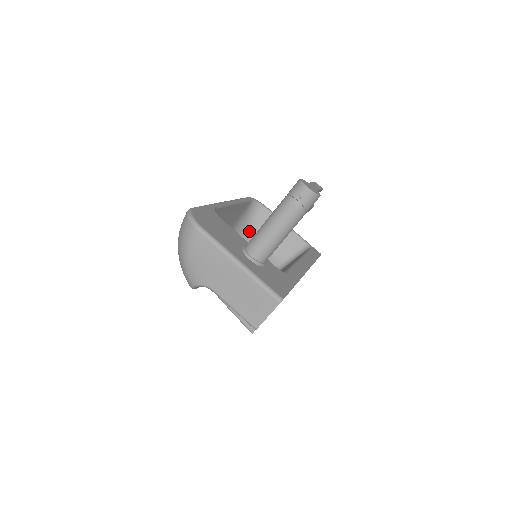
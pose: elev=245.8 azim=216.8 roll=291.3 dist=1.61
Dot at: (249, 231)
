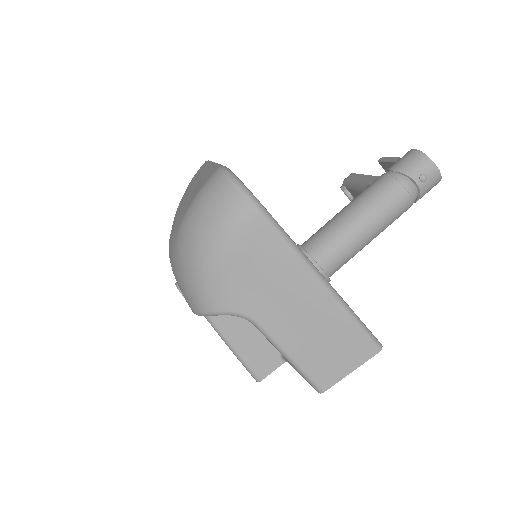
Dot at: occluded
